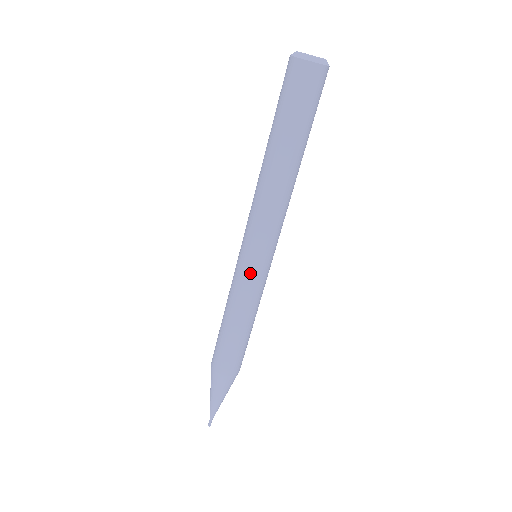
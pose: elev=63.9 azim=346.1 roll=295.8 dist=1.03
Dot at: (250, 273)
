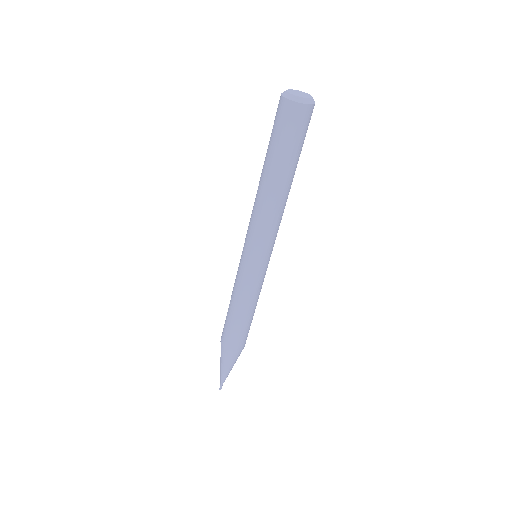
Dot at: (262, 272)
